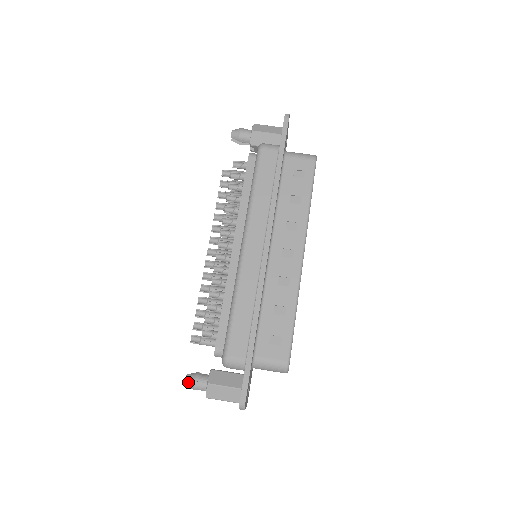
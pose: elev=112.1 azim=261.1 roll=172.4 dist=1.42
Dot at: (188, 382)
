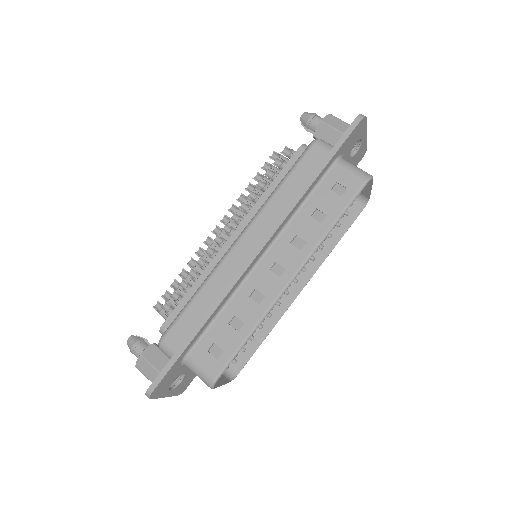
Dot at: (129, 342)
